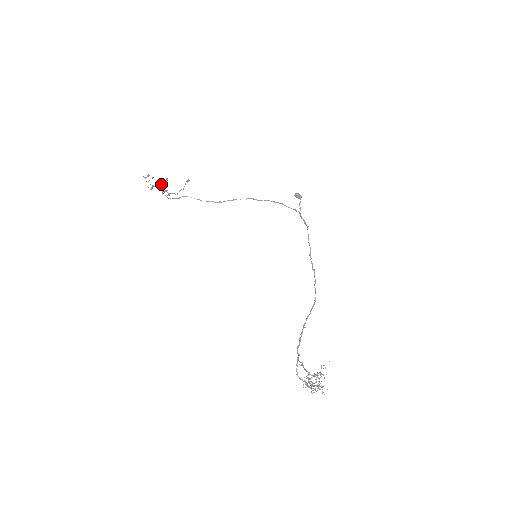
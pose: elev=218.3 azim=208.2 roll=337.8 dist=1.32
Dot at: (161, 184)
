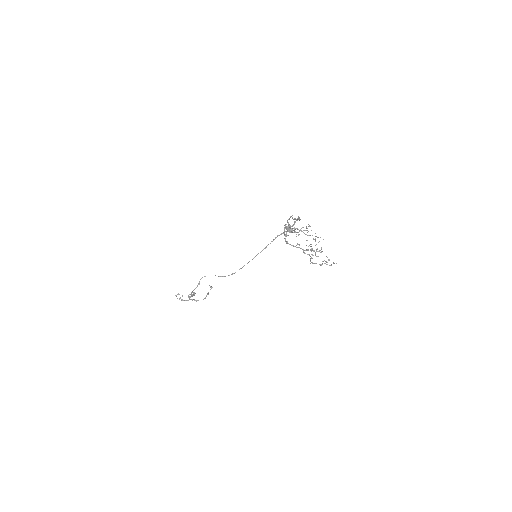
Dot at: occluded
